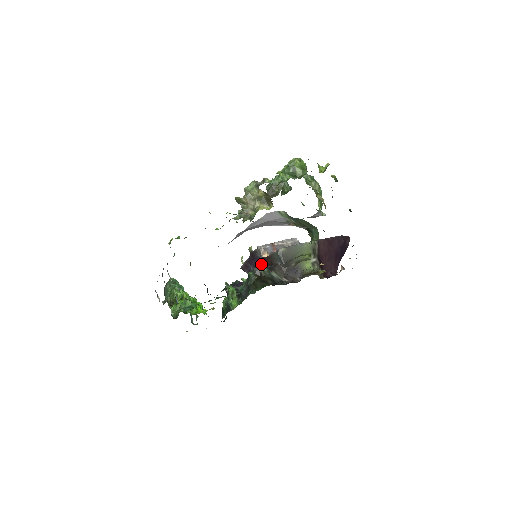
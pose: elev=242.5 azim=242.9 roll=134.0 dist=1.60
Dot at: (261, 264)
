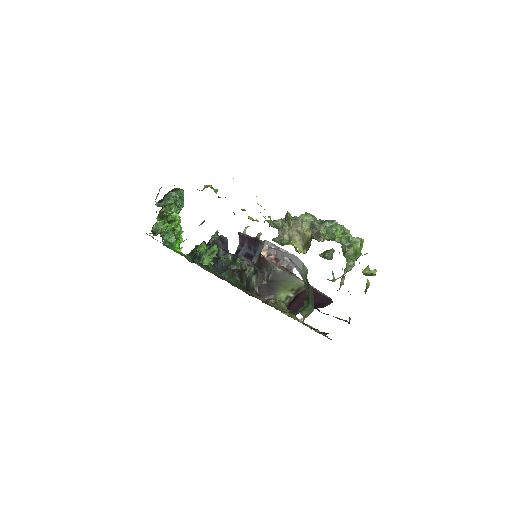
Dot at: (255, 253)
